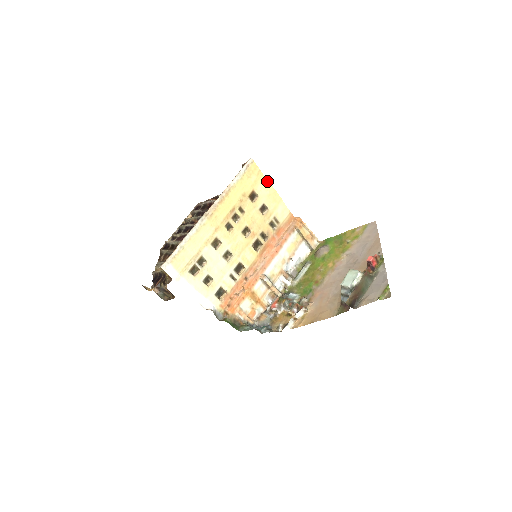
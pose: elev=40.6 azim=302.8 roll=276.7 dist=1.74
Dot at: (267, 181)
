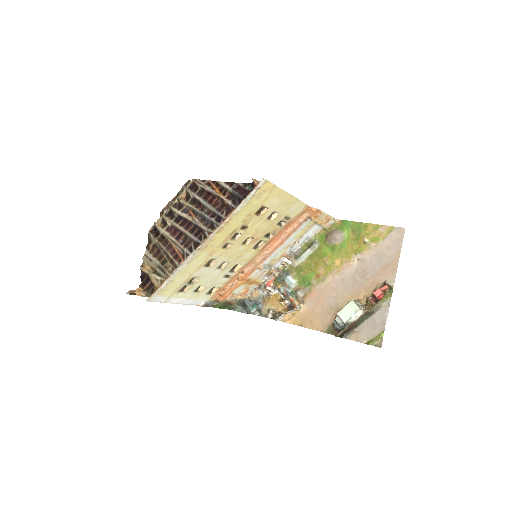
Dot at: (282, 191)
